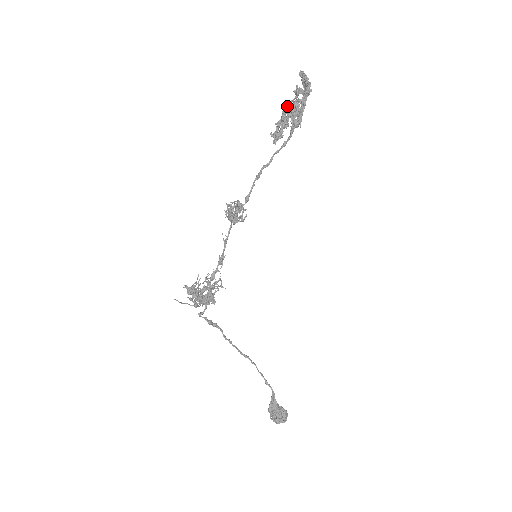
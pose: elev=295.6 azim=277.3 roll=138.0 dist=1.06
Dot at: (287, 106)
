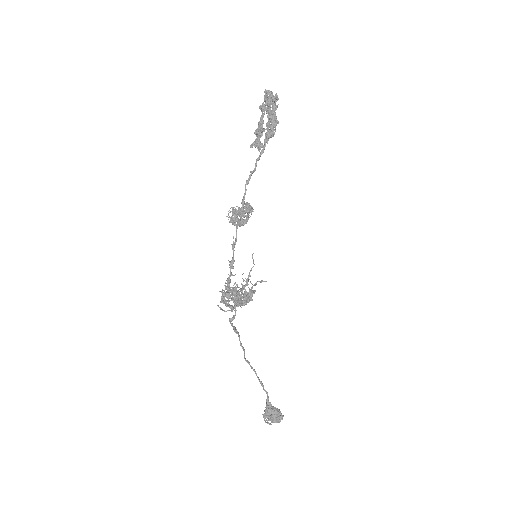
Dot at: (262, 119)
